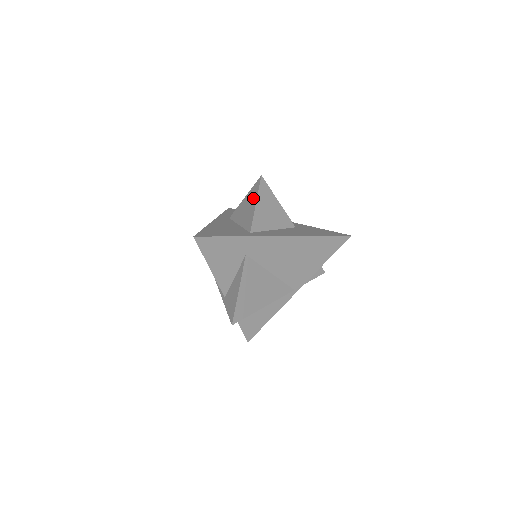
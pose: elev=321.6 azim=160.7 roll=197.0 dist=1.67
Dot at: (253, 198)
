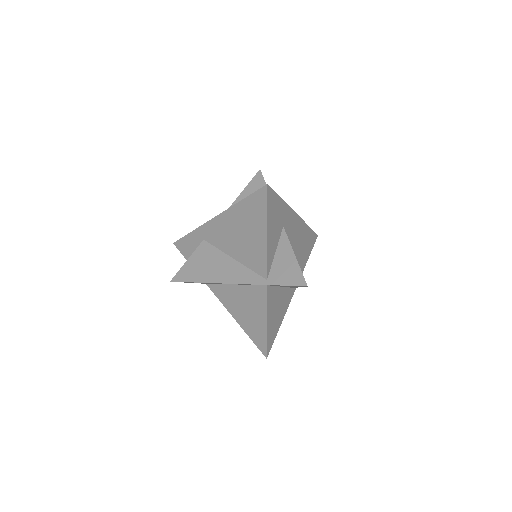
Dot at: (259, 188)
